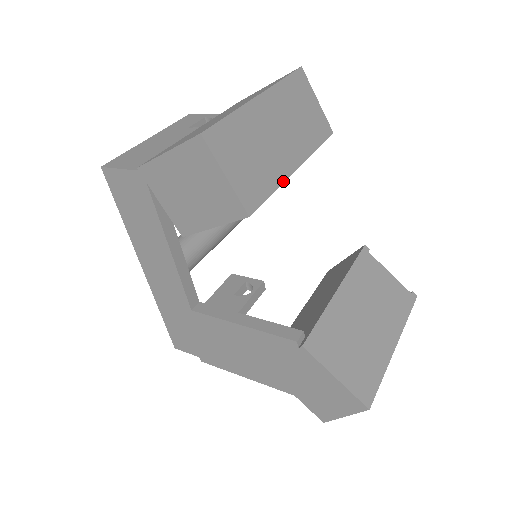
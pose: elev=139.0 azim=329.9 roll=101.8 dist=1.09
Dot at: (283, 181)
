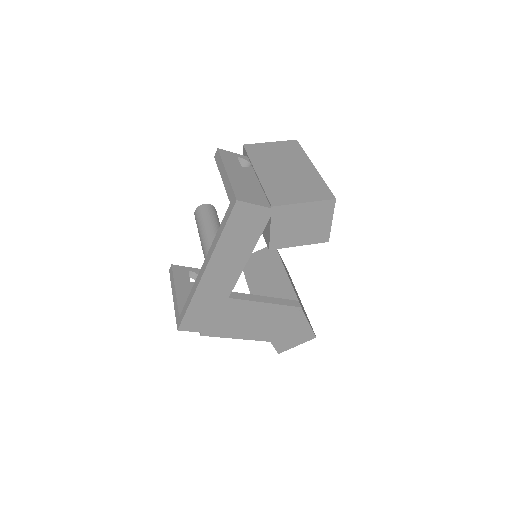
Dot at: occluded
